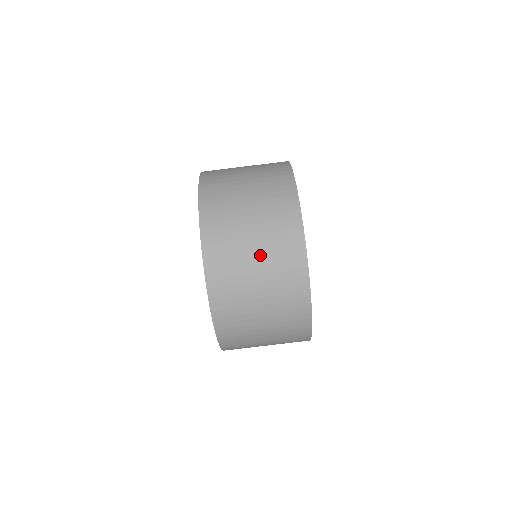
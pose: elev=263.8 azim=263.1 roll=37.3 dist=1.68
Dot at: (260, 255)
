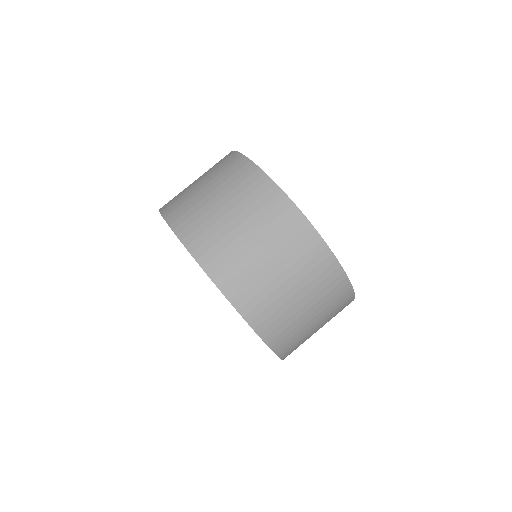
Dot at: (203, 179)
